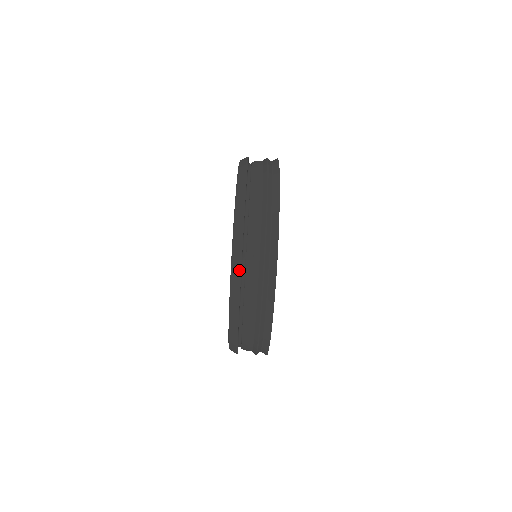
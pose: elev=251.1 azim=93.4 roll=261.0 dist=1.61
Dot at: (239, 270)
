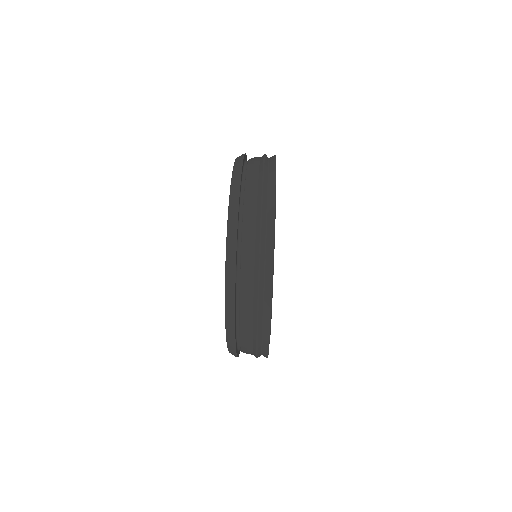
Dot at: occluded
